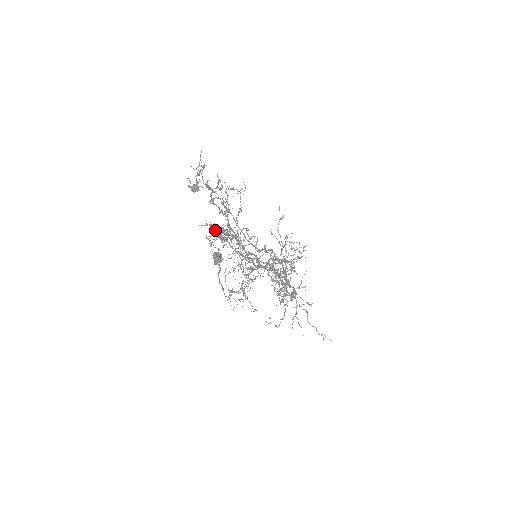
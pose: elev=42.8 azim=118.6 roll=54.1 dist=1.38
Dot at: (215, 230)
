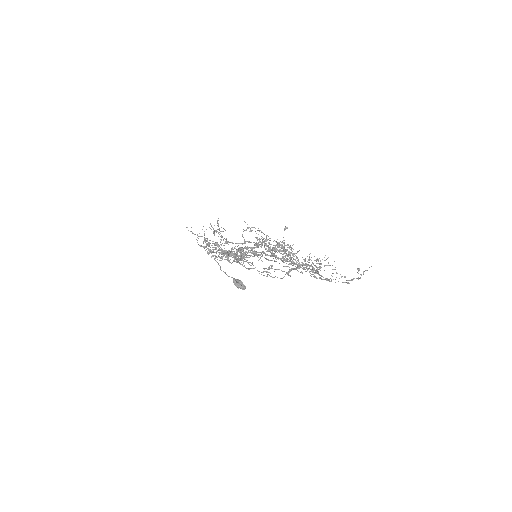
Dot at: (206, 240)
